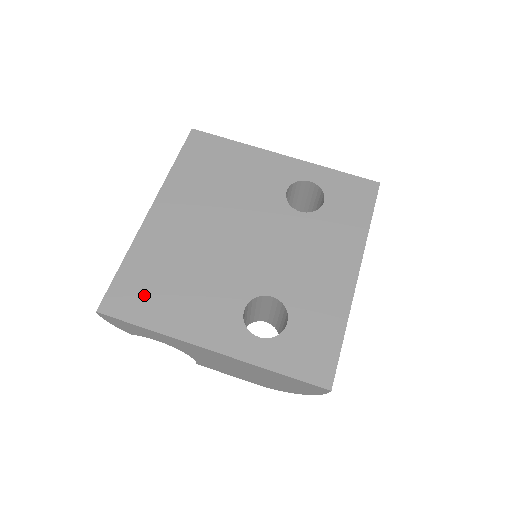
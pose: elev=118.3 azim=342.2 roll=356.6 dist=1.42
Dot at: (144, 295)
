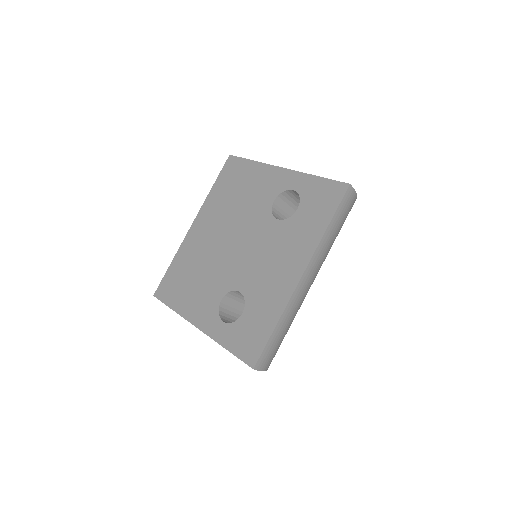
Dot at: (175, 286)
